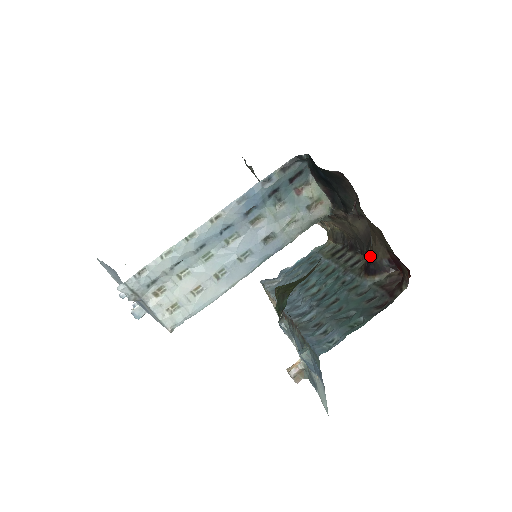
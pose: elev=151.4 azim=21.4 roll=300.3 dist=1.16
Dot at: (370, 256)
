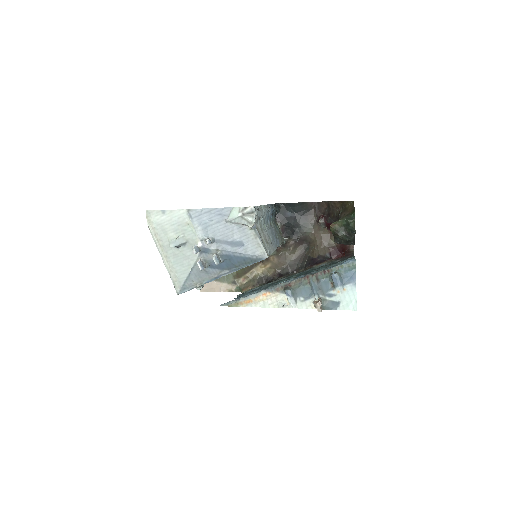
Dot at: (316, 256)
